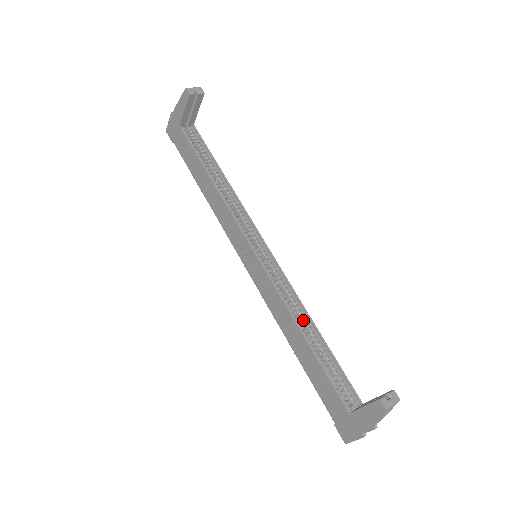
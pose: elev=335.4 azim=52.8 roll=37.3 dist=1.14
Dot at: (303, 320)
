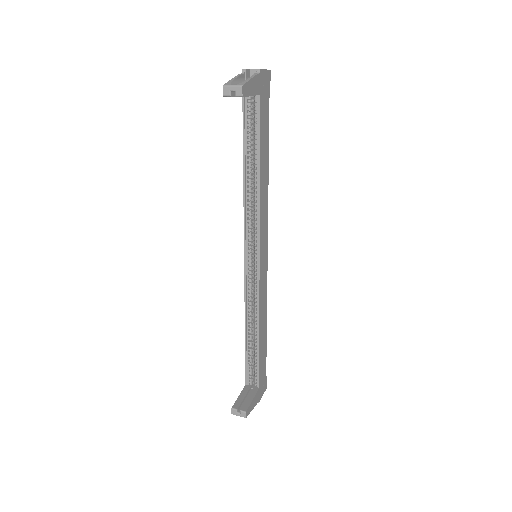
Dot at: occluded
